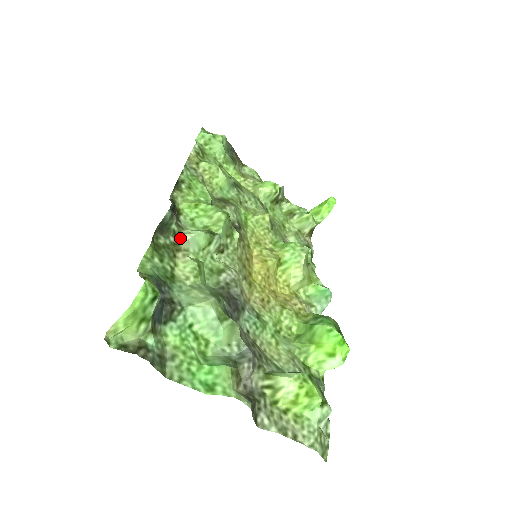
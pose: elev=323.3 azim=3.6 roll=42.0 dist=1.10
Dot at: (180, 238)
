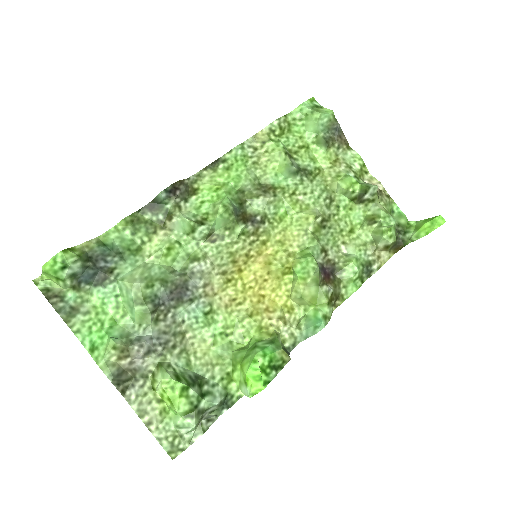
Dot at: (169, 218)
